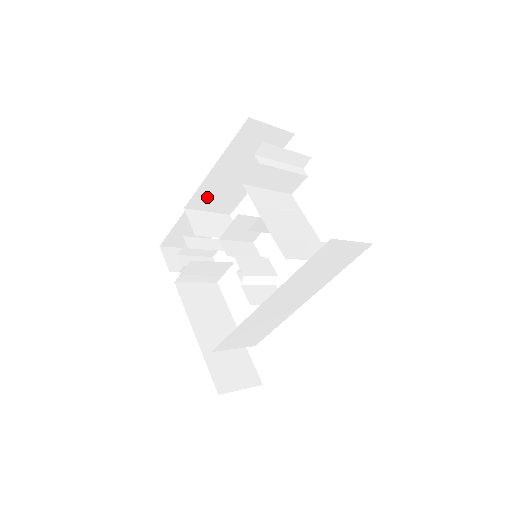
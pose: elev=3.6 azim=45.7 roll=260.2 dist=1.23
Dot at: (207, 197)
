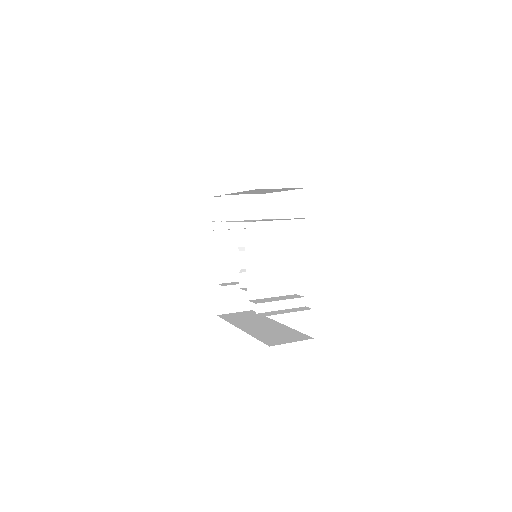
Dot at: occluded
